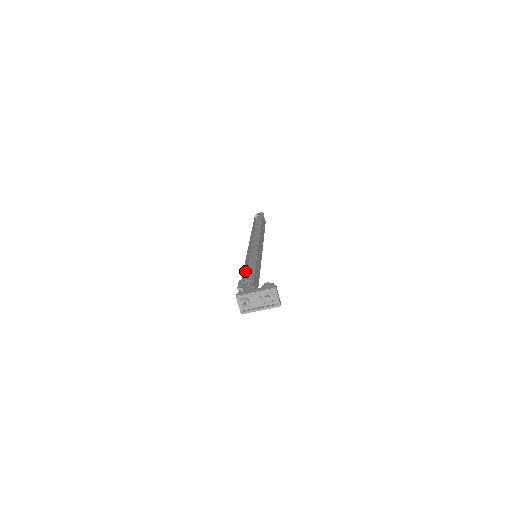
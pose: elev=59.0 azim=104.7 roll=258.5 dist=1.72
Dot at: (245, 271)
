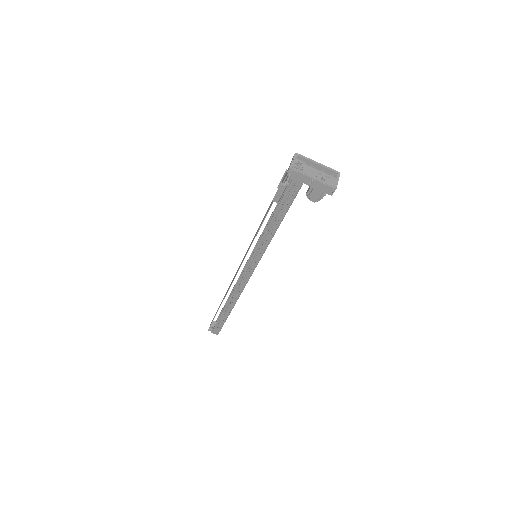
Dot at: occluded
